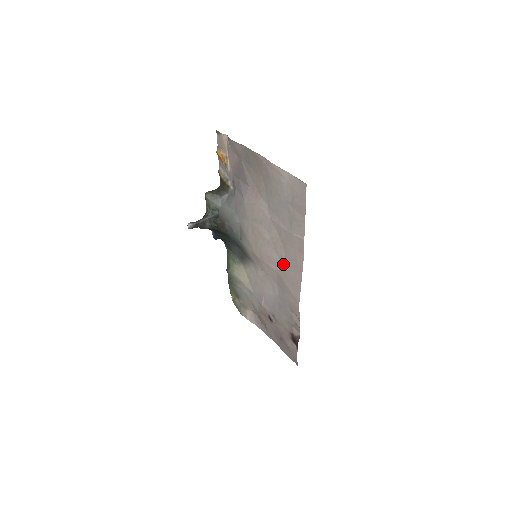
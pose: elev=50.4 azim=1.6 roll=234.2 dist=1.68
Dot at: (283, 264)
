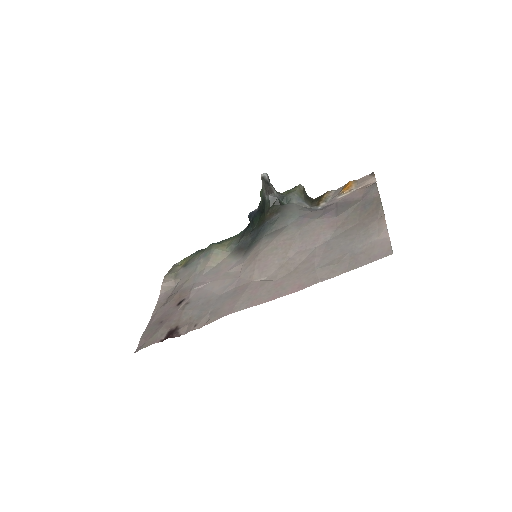
Dot at: (268, 281)
